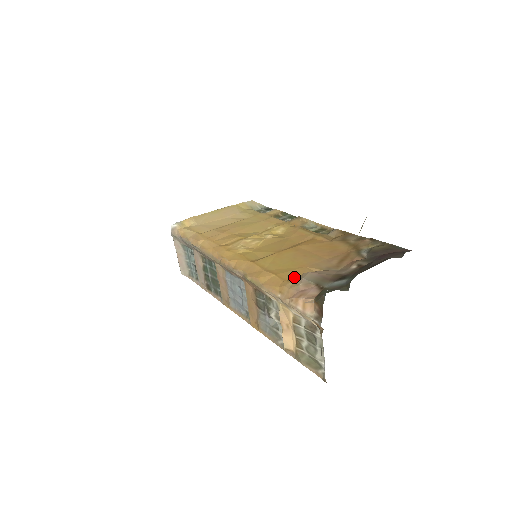
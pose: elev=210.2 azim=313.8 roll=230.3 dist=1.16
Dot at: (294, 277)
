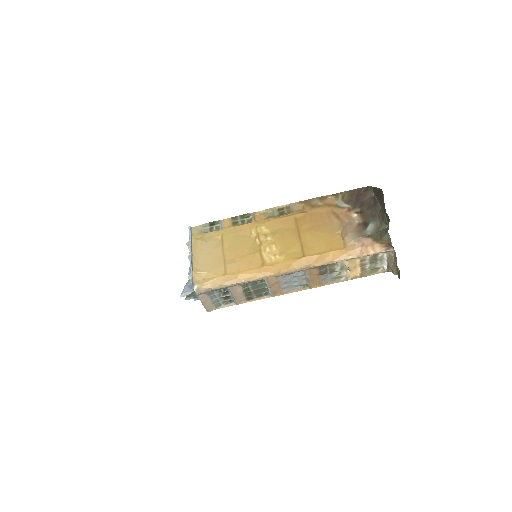
Dot at: (341, 244)
